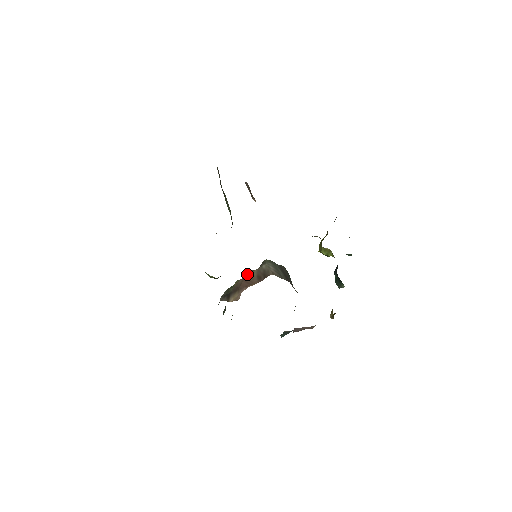
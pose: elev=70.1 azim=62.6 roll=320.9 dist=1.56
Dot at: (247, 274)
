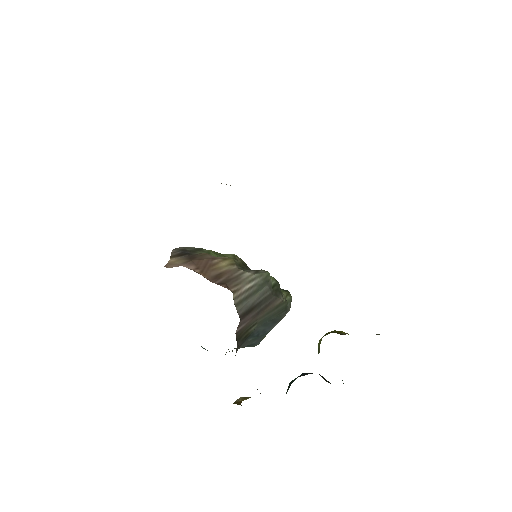
Dot at: (223, 259)
